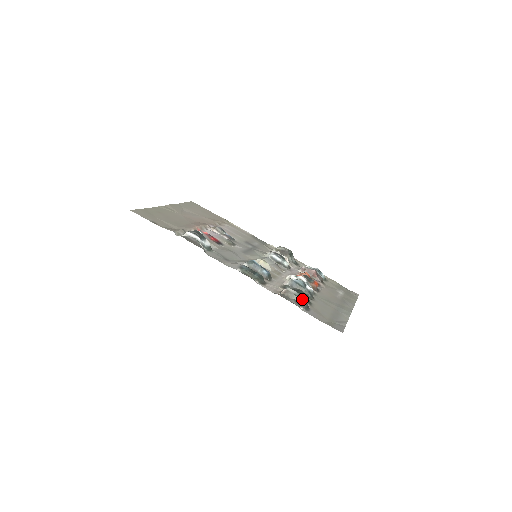
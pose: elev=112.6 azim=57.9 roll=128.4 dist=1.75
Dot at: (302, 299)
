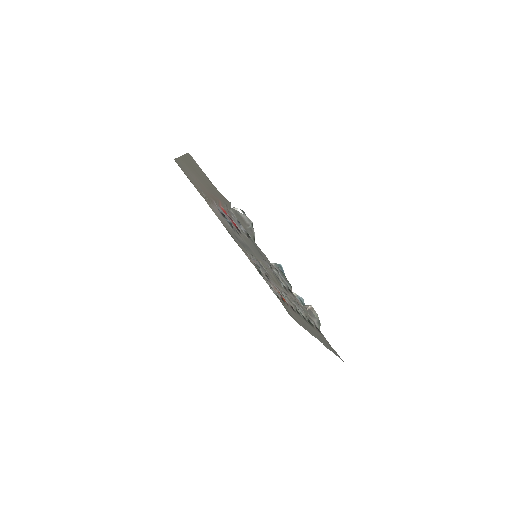
Dot at: occluded
